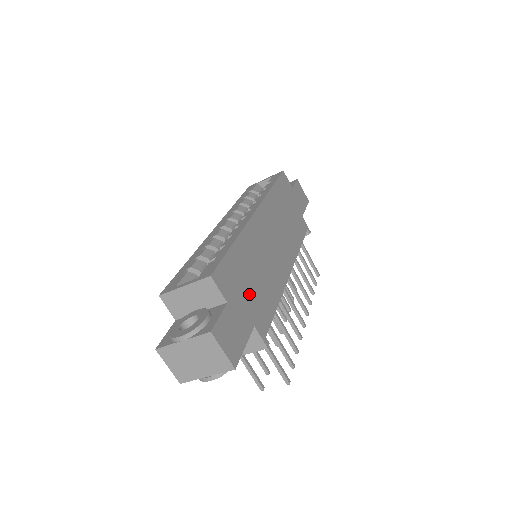
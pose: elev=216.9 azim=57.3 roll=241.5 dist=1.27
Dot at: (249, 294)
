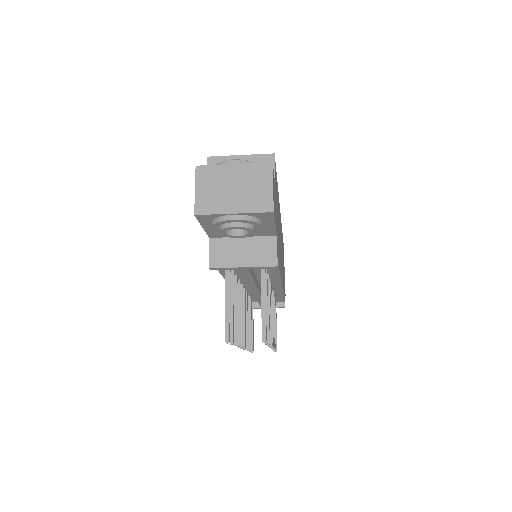
Dot at: (277, 219)
